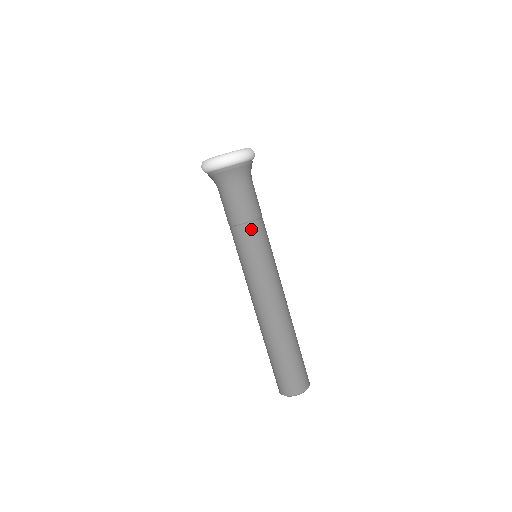
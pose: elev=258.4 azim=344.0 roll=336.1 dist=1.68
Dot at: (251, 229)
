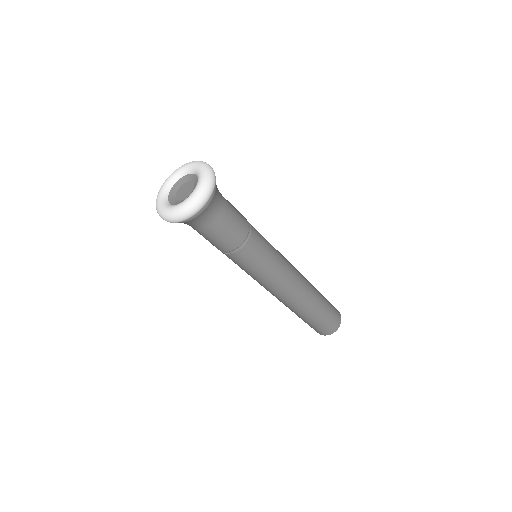
Dot at: (243, 251)
